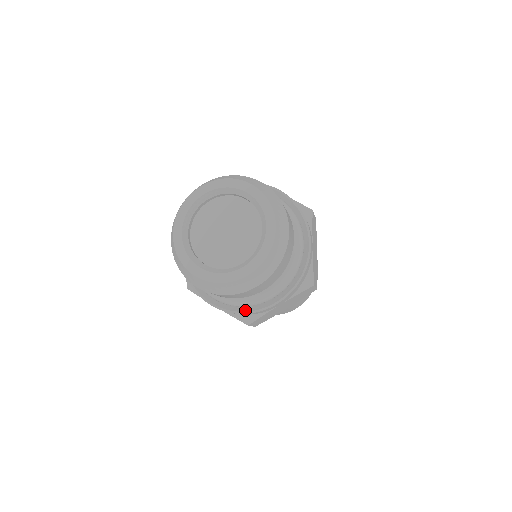
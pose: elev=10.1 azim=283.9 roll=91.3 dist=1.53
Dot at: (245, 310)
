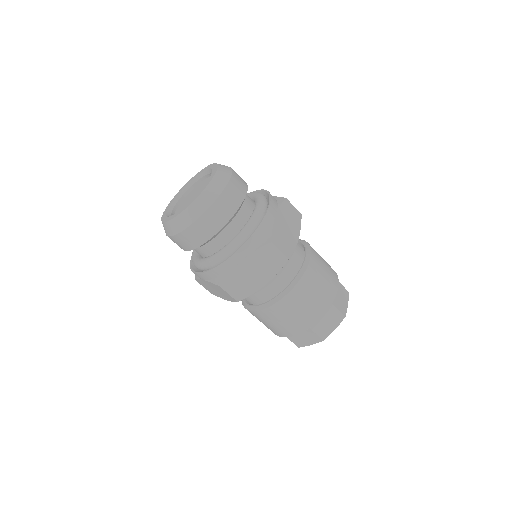
Dot at: (214, 267)
